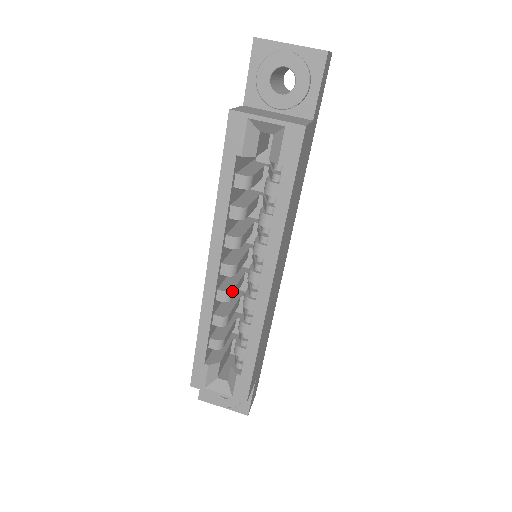
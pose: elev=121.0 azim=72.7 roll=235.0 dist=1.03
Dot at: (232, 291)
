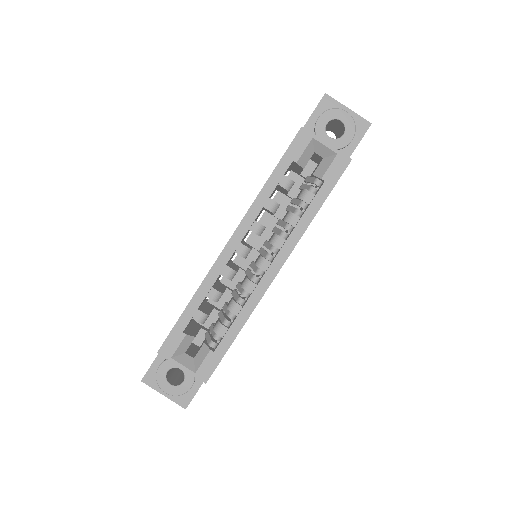
Dot at: (236, 272)
